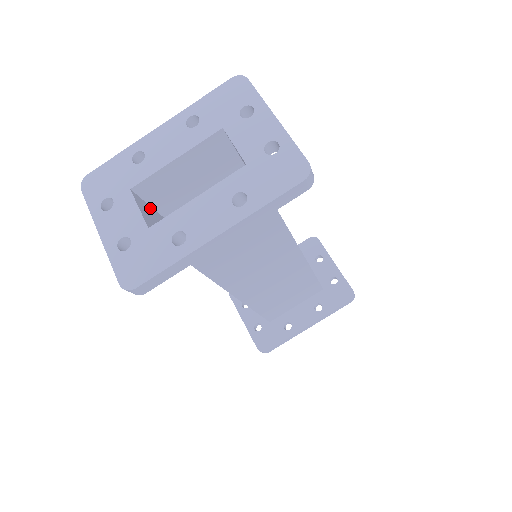
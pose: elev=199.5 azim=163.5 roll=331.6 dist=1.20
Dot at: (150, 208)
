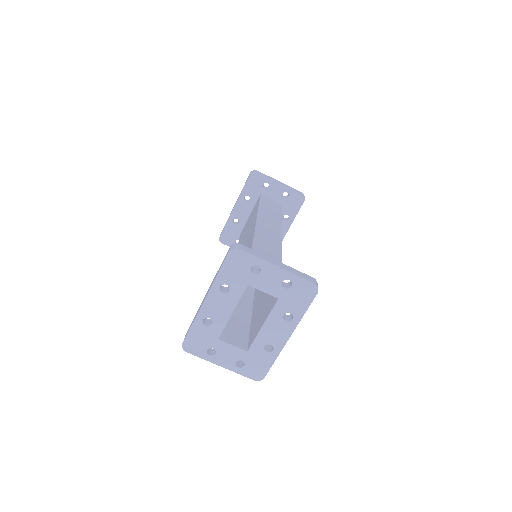
Dot at: (224, 328)
